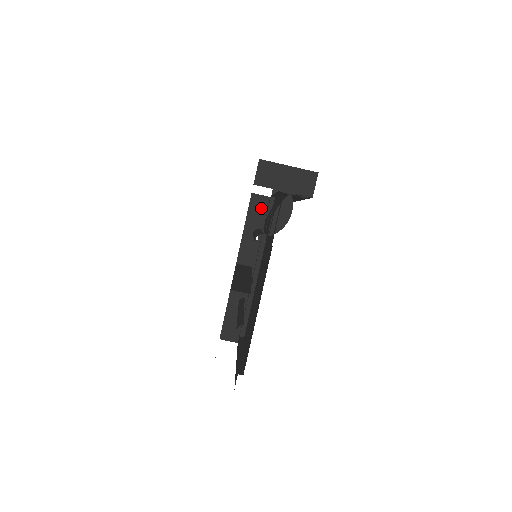
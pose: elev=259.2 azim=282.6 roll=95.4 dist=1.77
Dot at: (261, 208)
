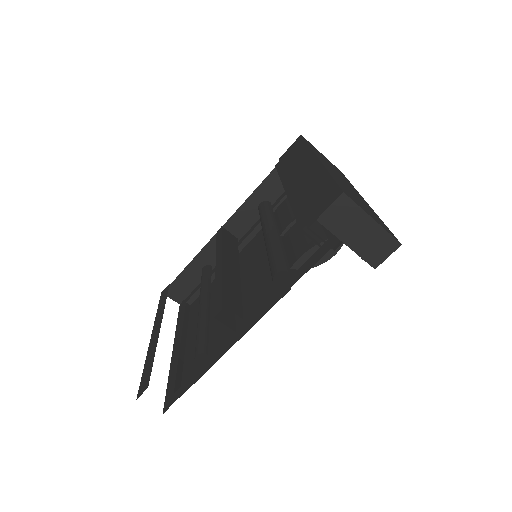
Dot at: occluded
